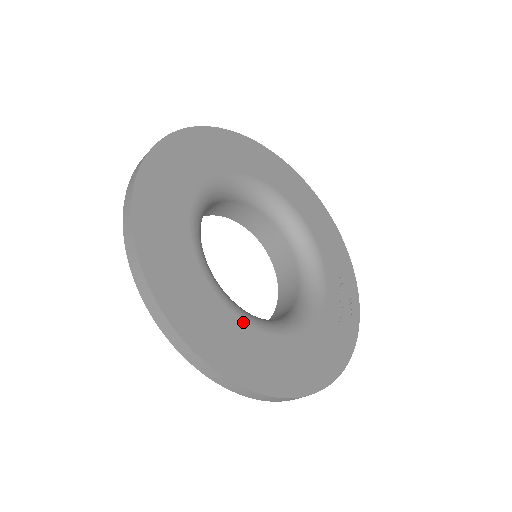
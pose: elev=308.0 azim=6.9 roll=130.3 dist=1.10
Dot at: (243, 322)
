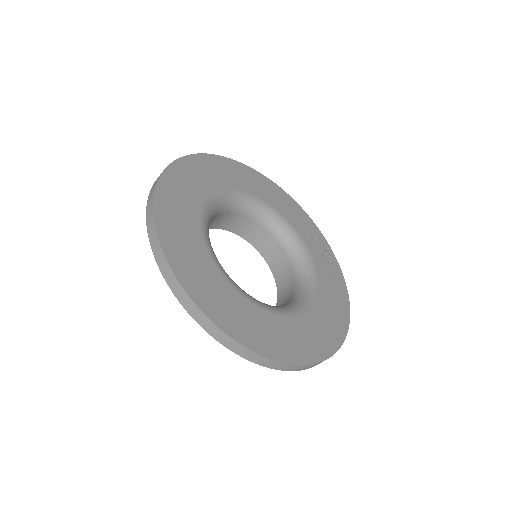
Dot at: (285, 318)
